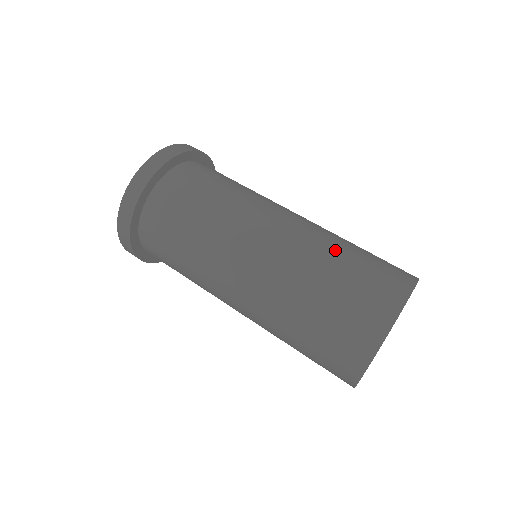
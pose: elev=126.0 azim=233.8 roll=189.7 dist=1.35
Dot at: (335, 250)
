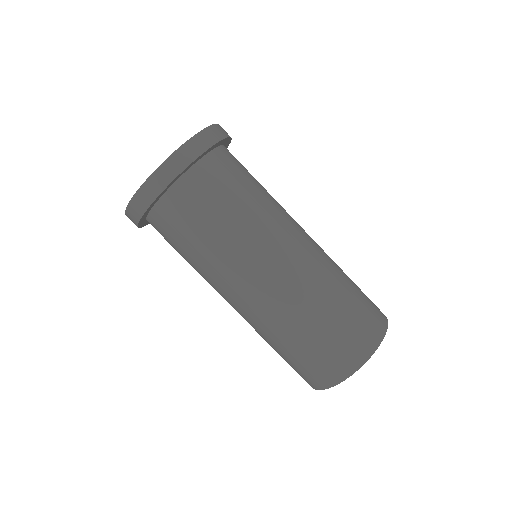
Dot at: (317, 312)
